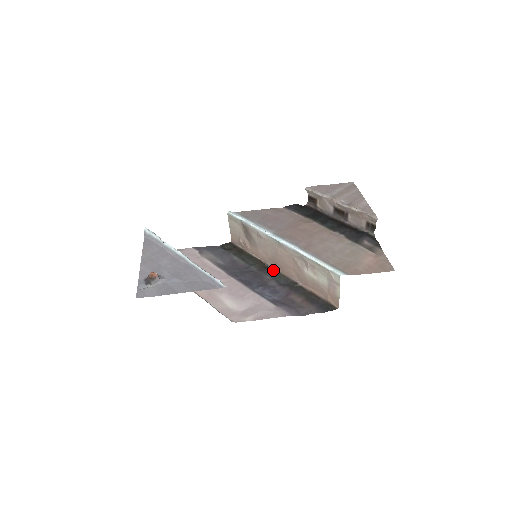
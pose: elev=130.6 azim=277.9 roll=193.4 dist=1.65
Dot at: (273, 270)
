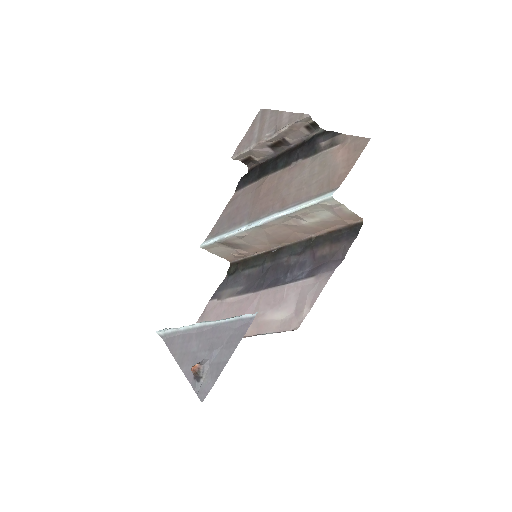
Dot at: (282, 249)
